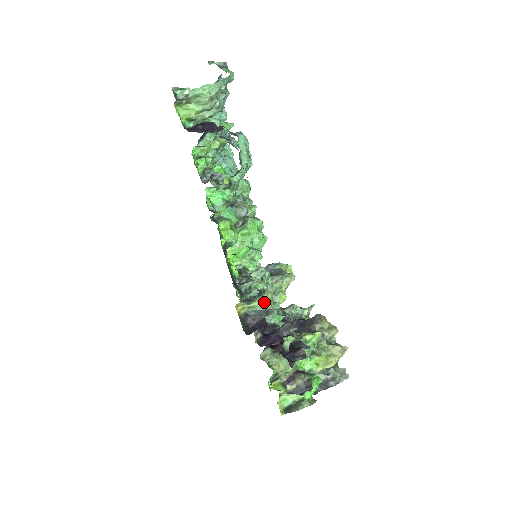
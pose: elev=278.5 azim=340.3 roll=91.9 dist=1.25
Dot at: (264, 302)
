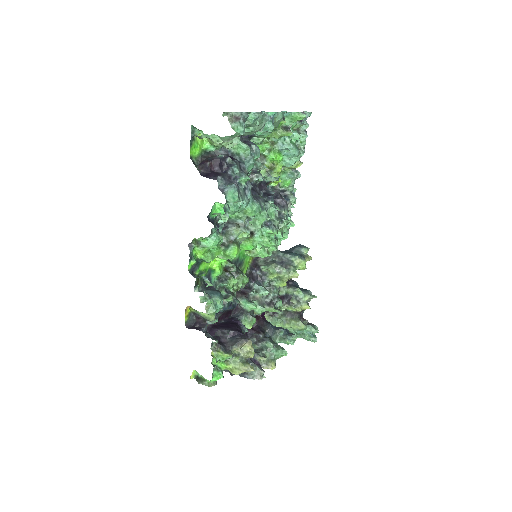
Dot at: (206, 314)
